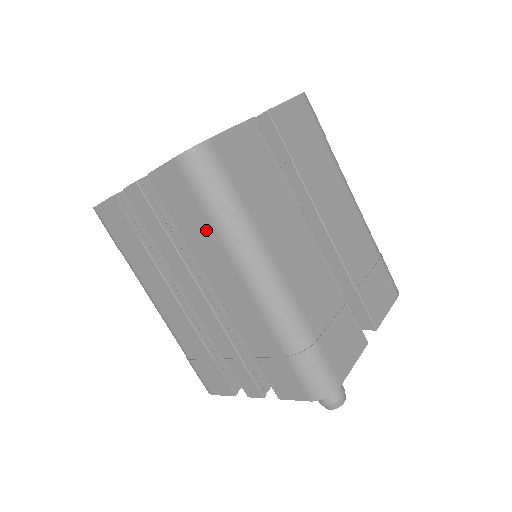
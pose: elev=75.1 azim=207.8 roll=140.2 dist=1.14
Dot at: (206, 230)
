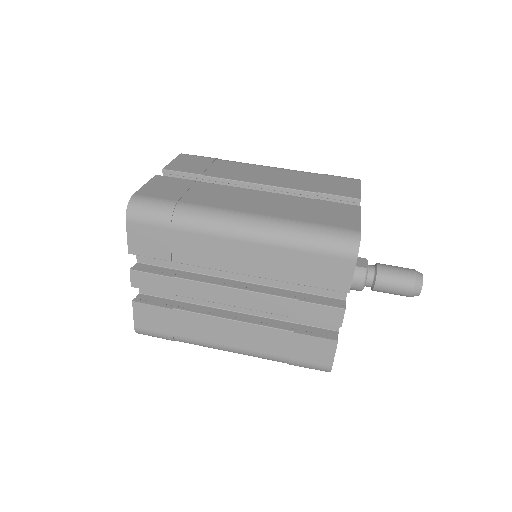
Dot at: (182, 238)
